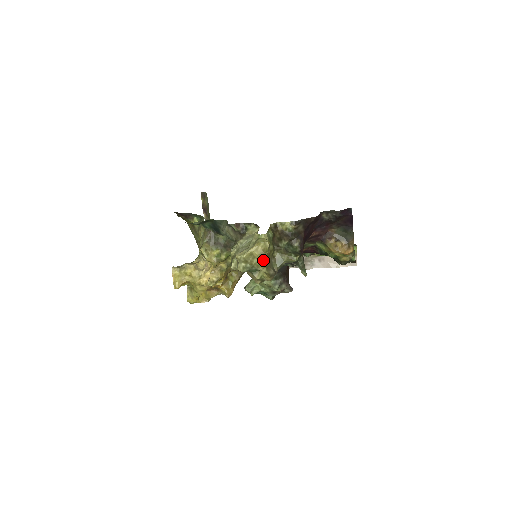
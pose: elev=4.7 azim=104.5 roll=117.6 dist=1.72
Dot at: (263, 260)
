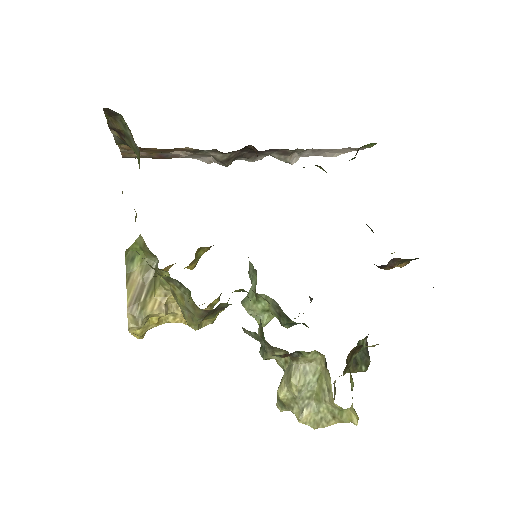
Dot at: occluded
